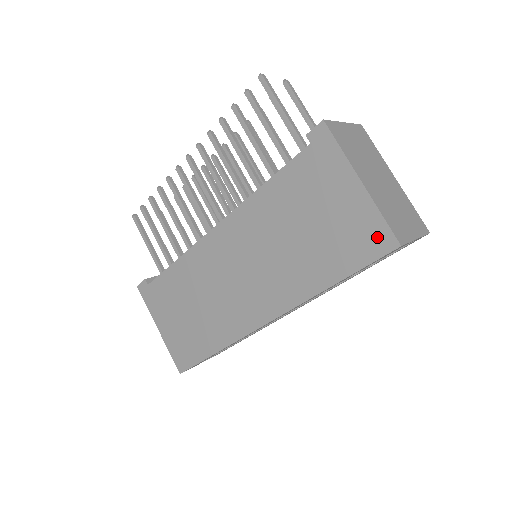
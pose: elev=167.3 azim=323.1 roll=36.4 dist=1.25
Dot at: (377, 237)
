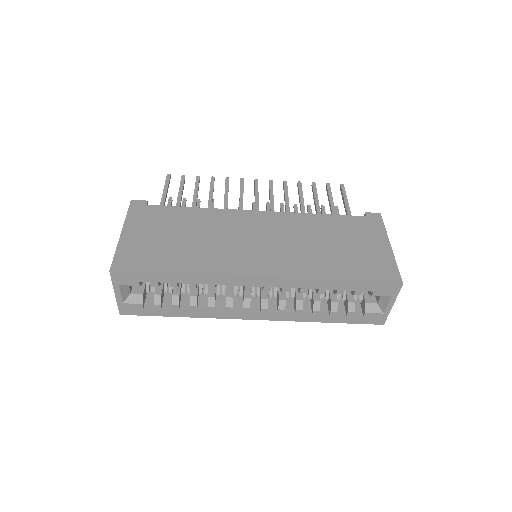
Dot at: (389, 273)
